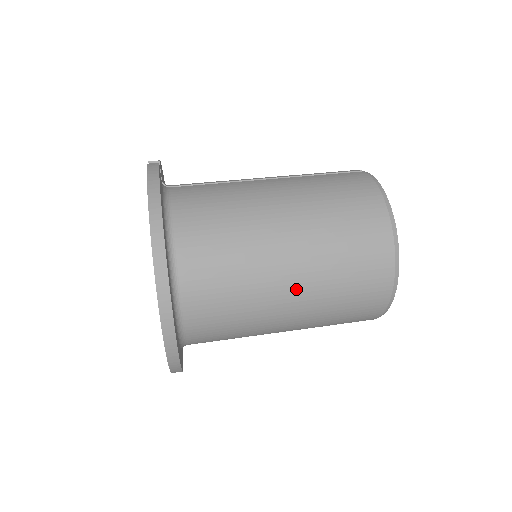
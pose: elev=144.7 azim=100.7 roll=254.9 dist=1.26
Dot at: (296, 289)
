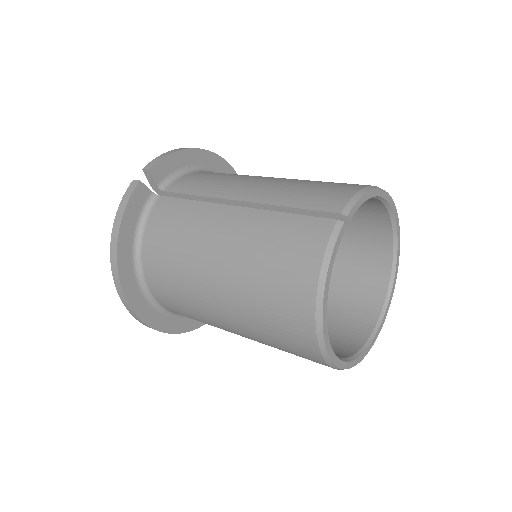
Dot at: (236, 330)
